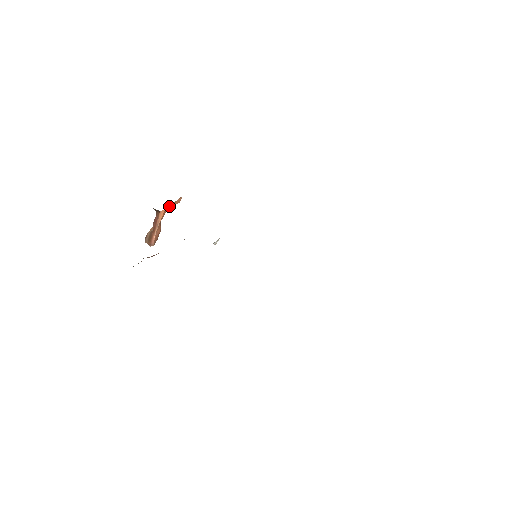
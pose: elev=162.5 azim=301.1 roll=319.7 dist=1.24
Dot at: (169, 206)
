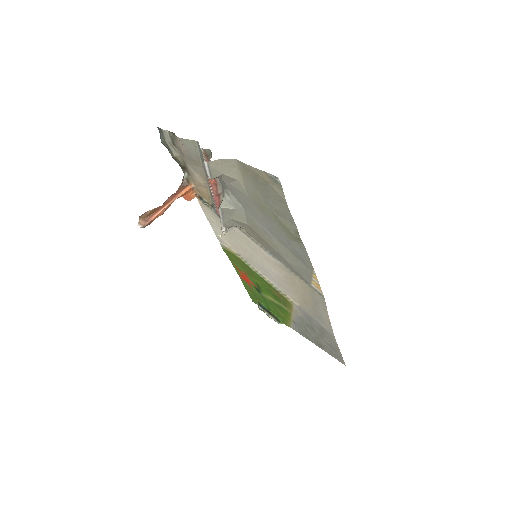
Dot at: (188, 193)
